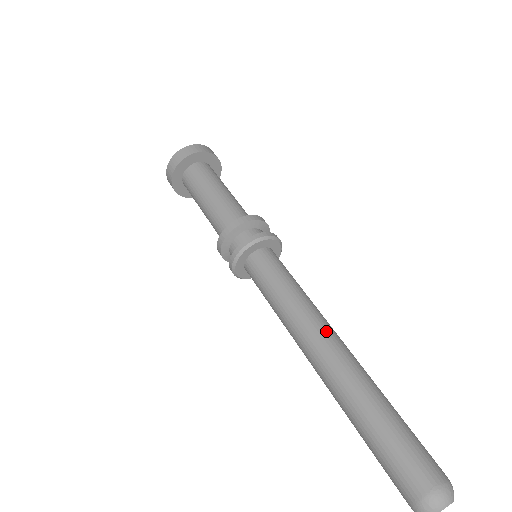
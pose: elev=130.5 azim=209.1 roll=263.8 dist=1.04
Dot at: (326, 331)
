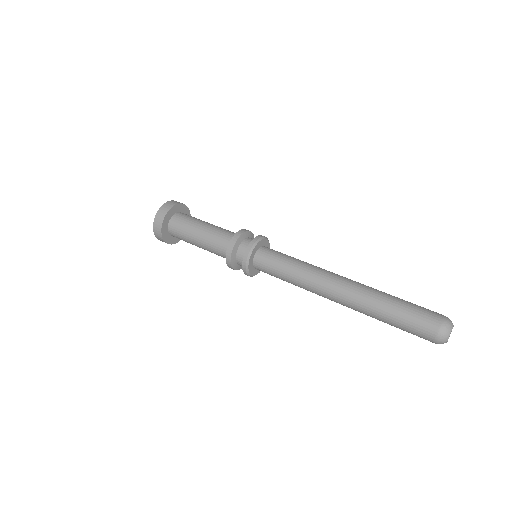
Dot at: (335, 274)
